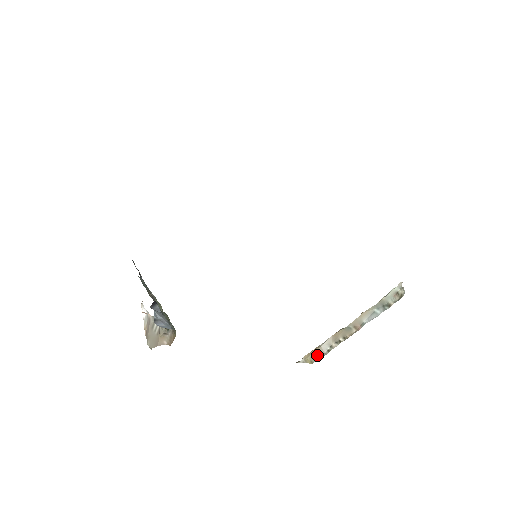
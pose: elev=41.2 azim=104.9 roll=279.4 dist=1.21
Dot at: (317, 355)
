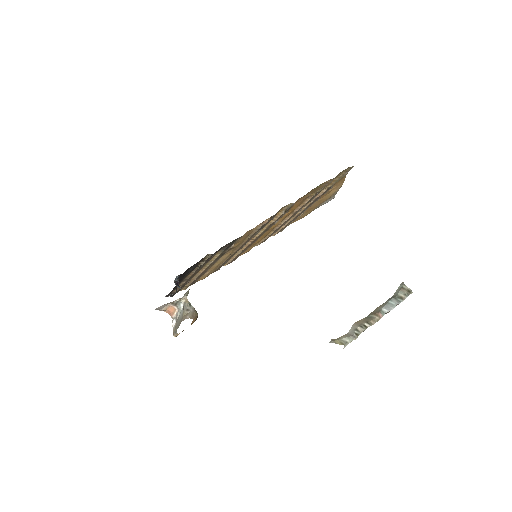
Dot at: (345, 337)
